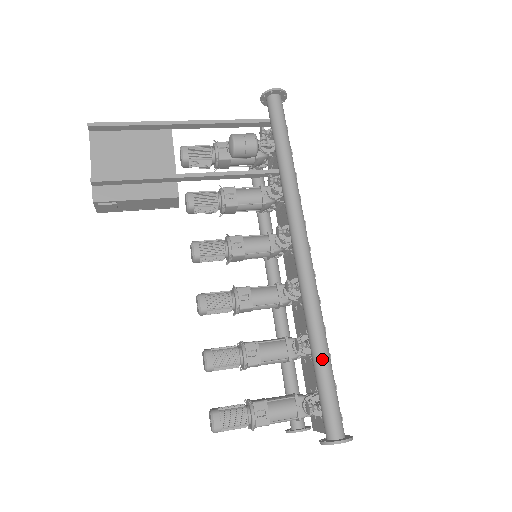
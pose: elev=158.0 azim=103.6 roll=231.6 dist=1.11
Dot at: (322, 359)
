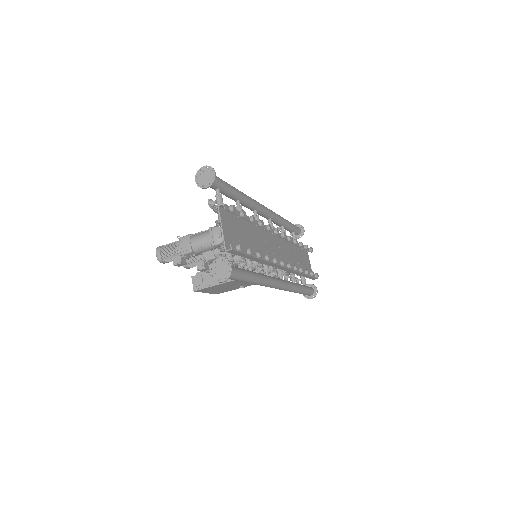
Dot at: occluded
